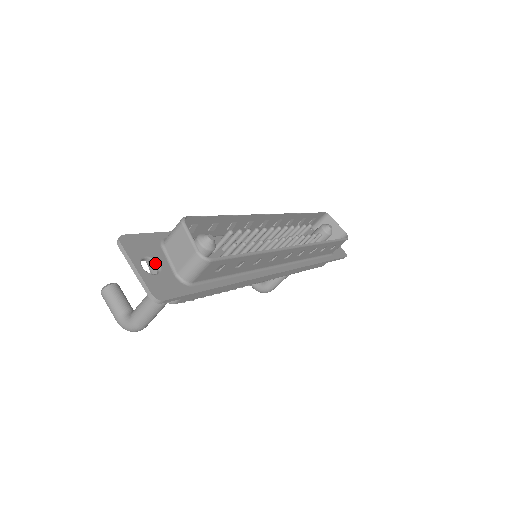
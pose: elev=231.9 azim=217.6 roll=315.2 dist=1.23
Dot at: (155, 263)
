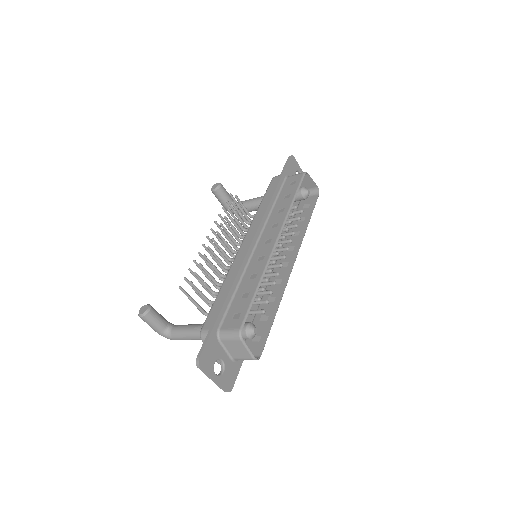
Dot at: (219, 360)
